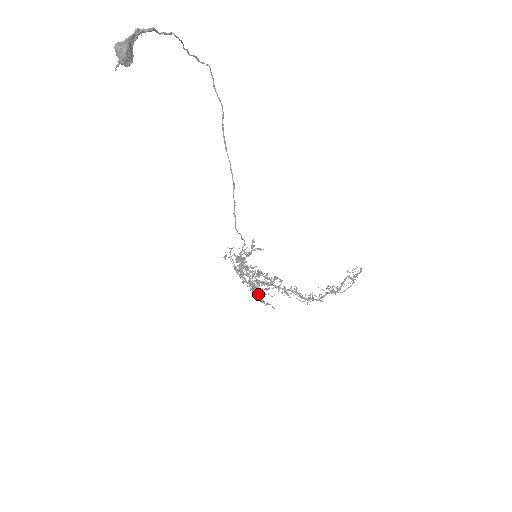
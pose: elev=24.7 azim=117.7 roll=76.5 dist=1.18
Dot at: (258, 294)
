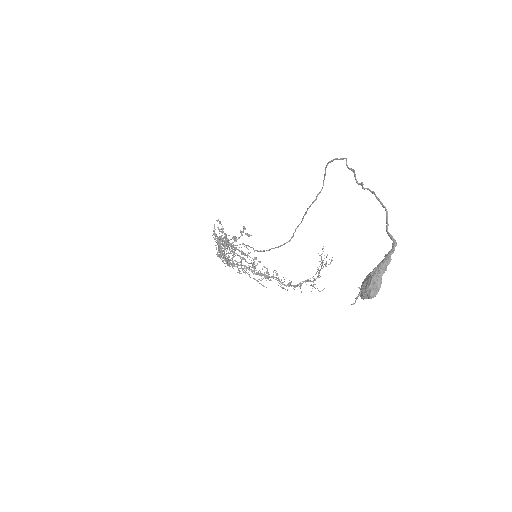
Dot at: (223, 257)
